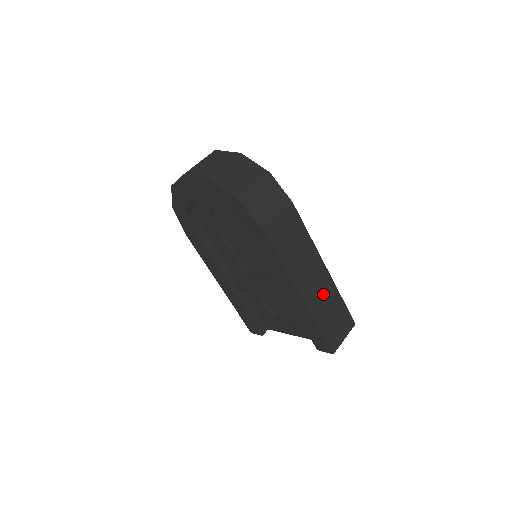
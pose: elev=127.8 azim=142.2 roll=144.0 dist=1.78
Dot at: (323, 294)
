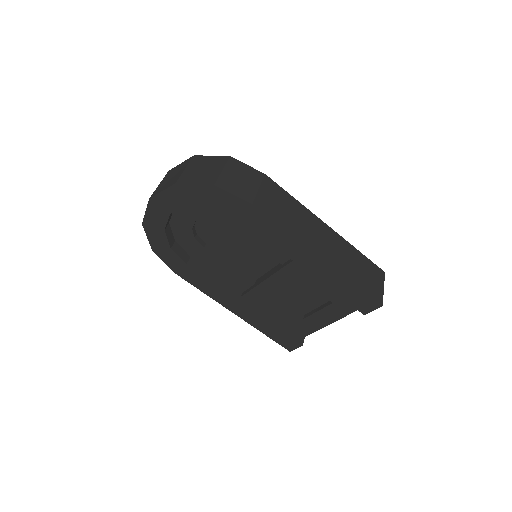
Dot at: (339, 251)
